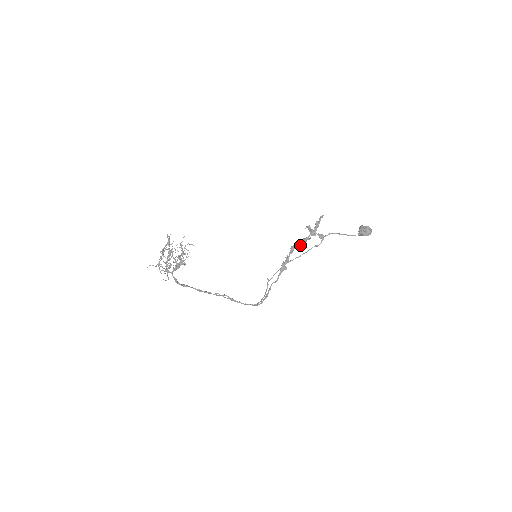
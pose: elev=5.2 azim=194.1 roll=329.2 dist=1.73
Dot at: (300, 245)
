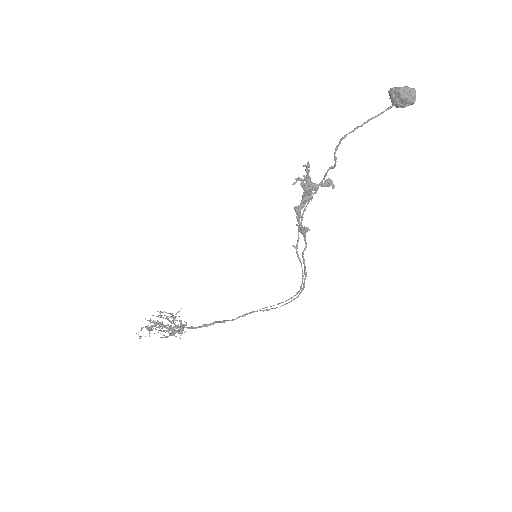
Dot at: (304, 202)
